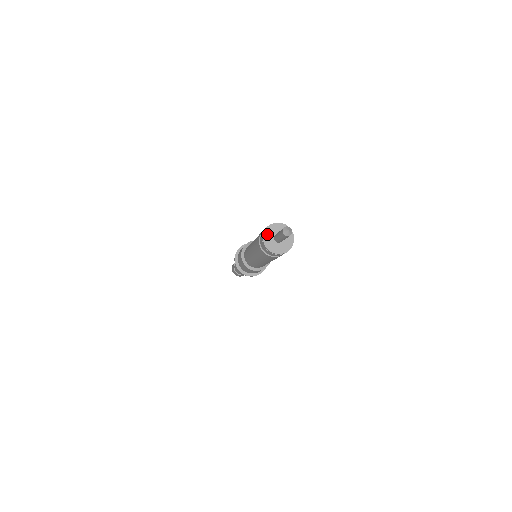
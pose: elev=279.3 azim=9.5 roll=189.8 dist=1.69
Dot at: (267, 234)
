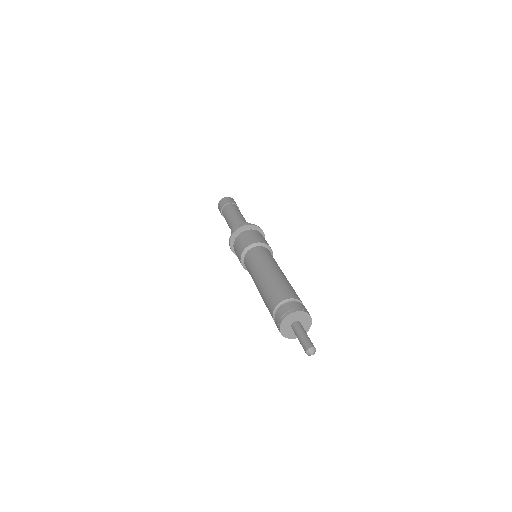
Dot at: (284, 325)
